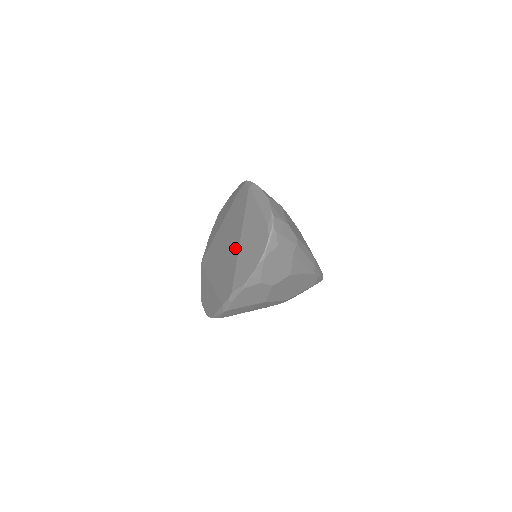
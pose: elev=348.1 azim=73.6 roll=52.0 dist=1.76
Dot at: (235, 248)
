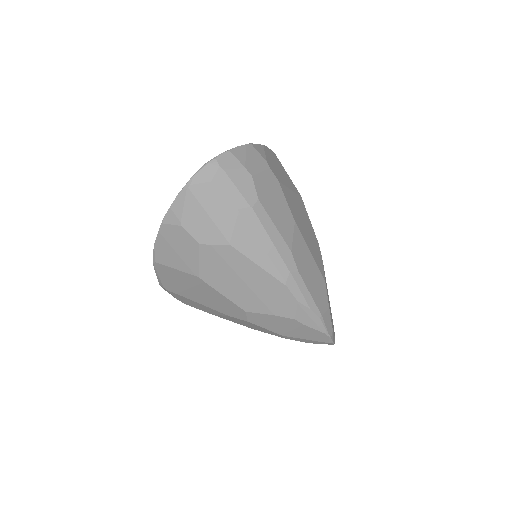
Dot at: occluded
